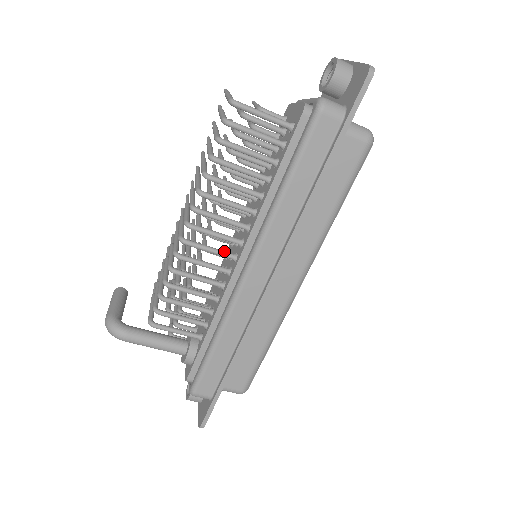
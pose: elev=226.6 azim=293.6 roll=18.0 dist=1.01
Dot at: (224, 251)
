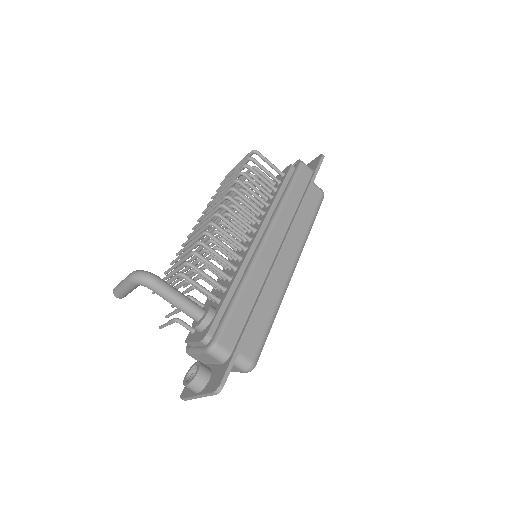
Dot at: (243, 232)
